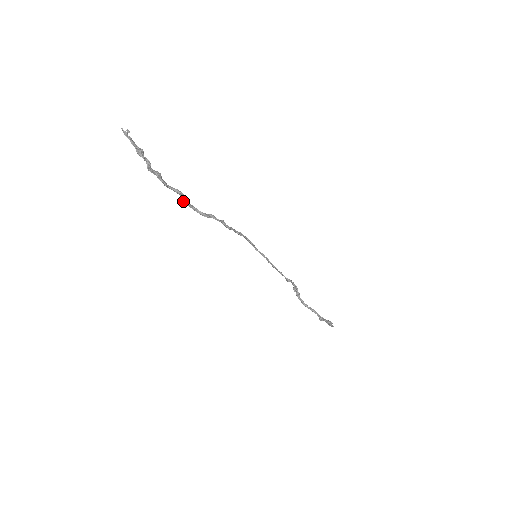
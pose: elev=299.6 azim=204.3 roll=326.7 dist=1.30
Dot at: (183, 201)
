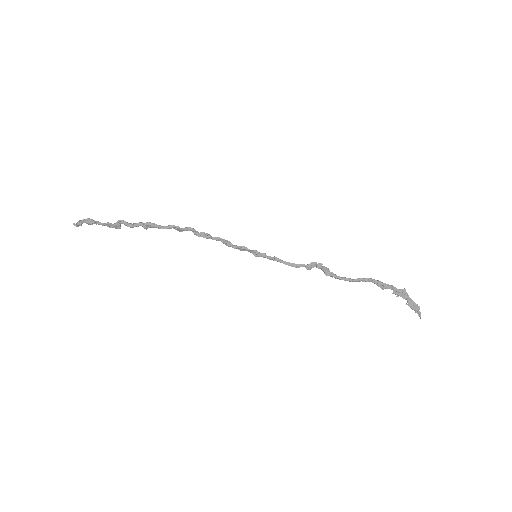
Dot at: (146, 223)
